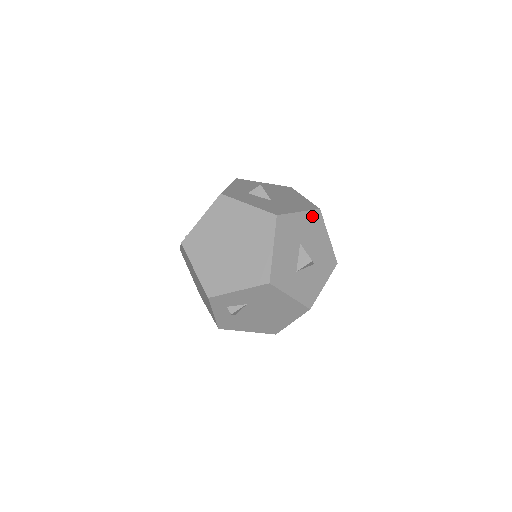
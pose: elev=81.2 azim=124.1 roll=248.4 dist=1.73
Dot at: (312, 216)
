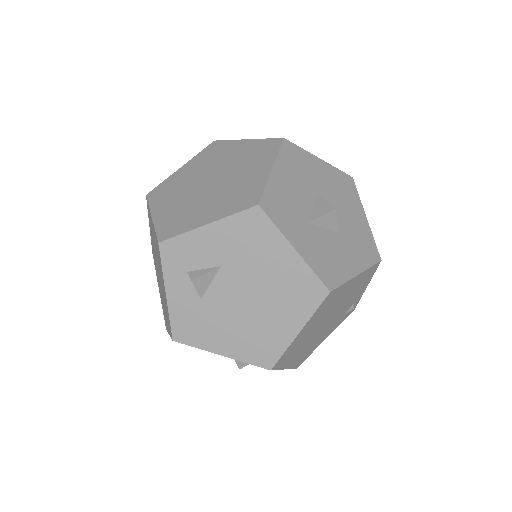
Dot at: (340, 177)
